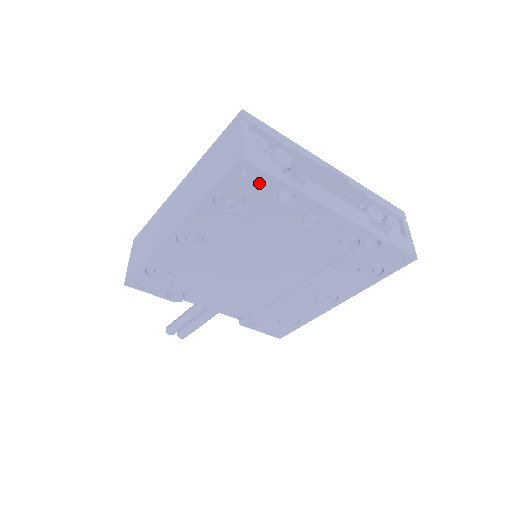
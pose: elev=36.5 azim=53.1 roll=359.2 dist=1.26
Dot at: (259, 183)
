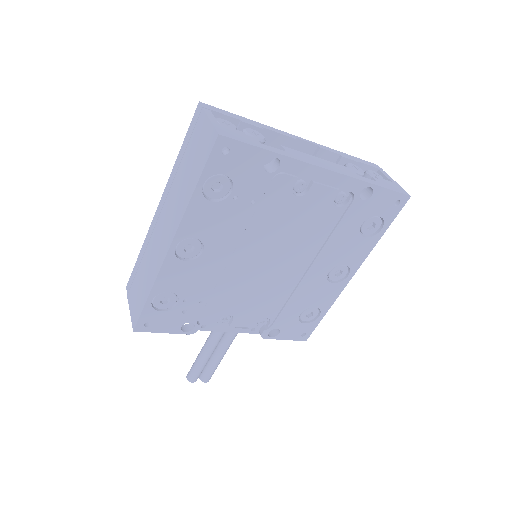
Dot at: (243, 158)
